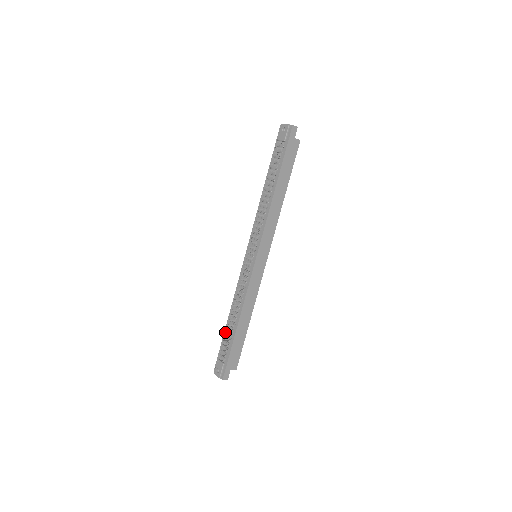
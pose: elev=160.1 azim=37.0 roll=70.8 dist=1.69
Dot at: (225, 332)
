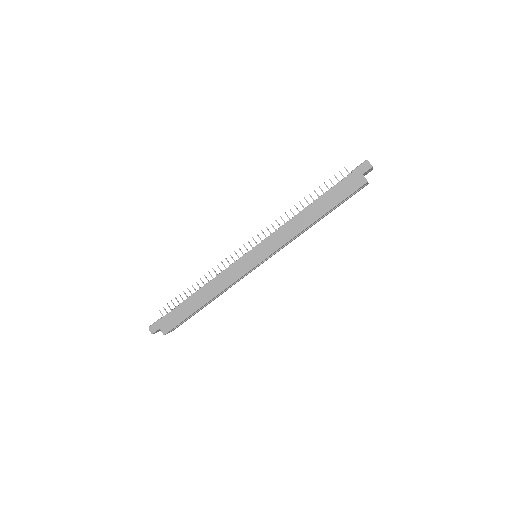
Dot at: occluded
